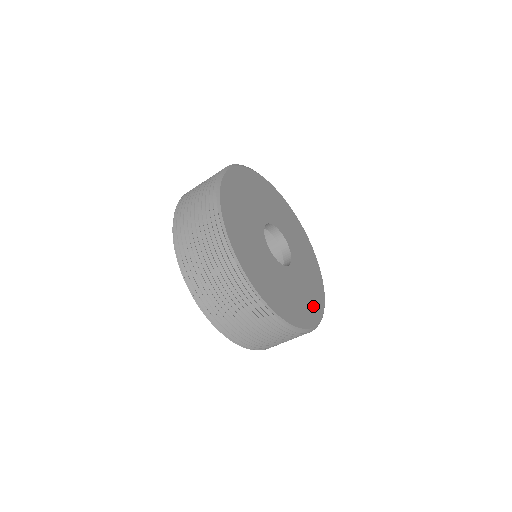
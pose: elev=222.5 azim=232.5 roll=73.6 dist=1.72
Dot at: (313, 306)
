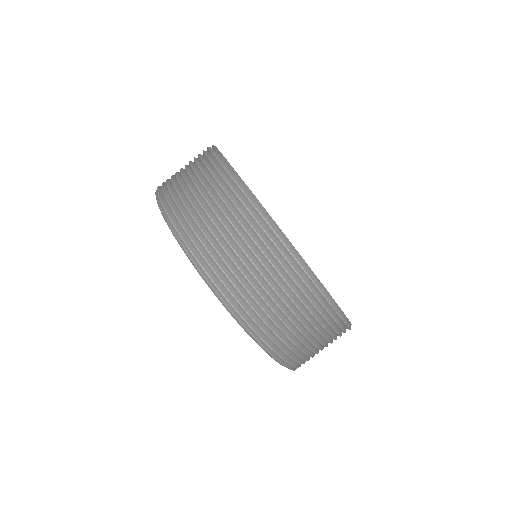
Dot at: occluded
